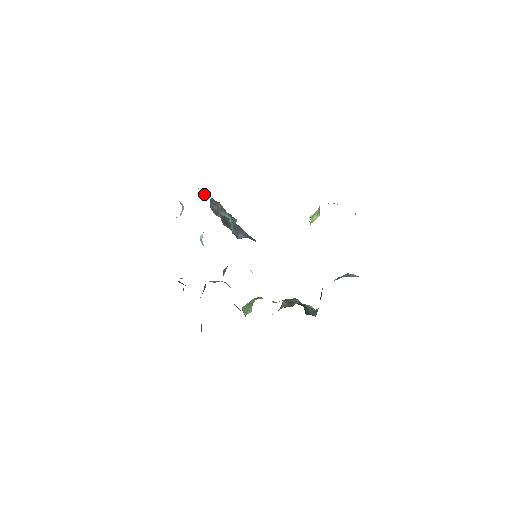
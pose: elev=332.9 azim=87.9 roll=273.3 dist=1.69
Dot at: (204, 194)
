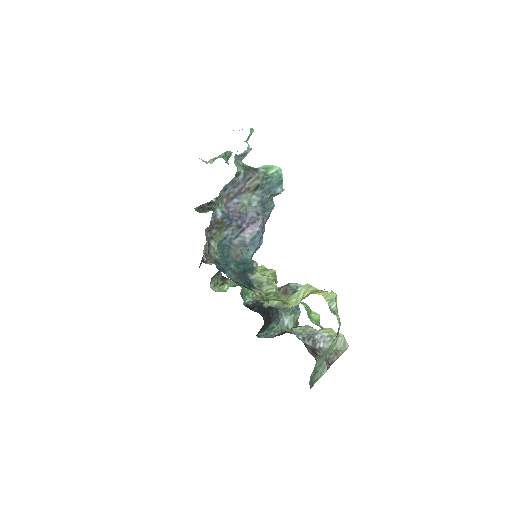
Dot at: (244, 155)
